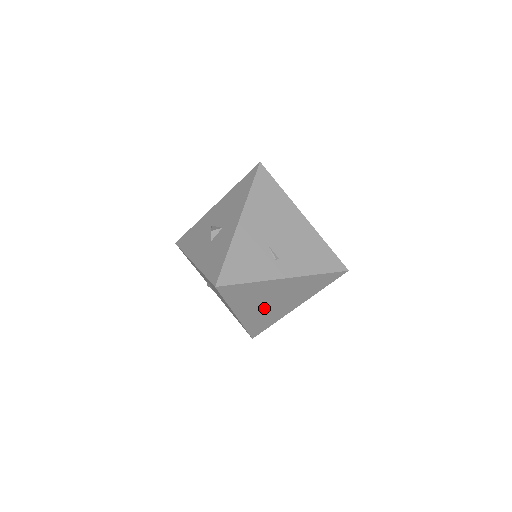
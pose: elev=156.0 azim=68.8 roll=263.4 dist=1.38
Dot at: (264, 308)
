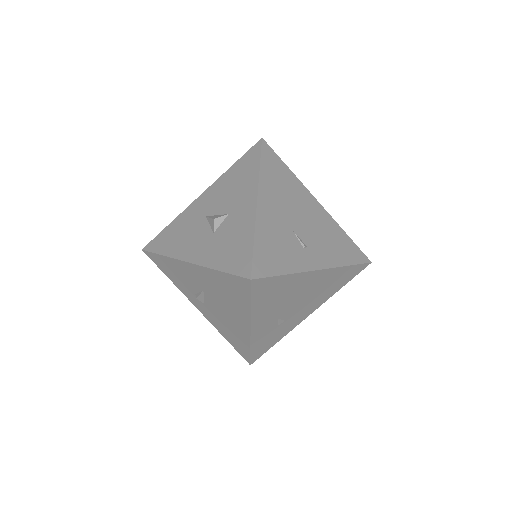
Dot at: (281, 316)
